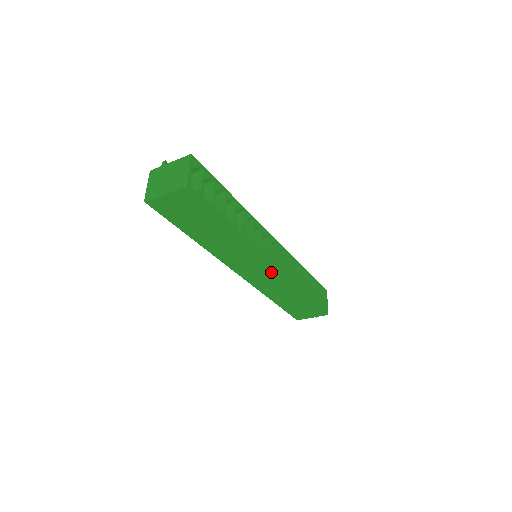
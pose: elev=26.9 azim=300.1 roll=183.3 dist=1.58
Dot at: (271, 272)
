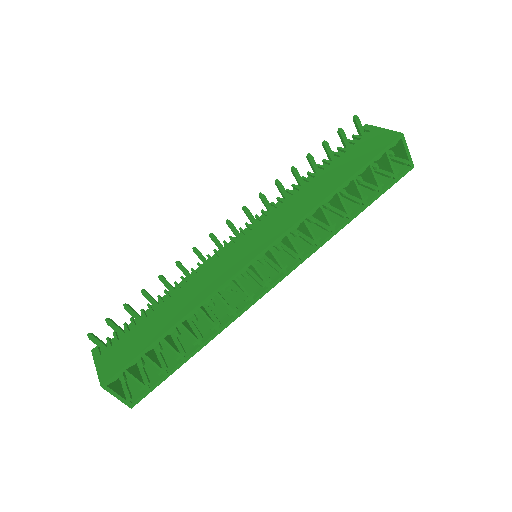
Dot at: occluded
